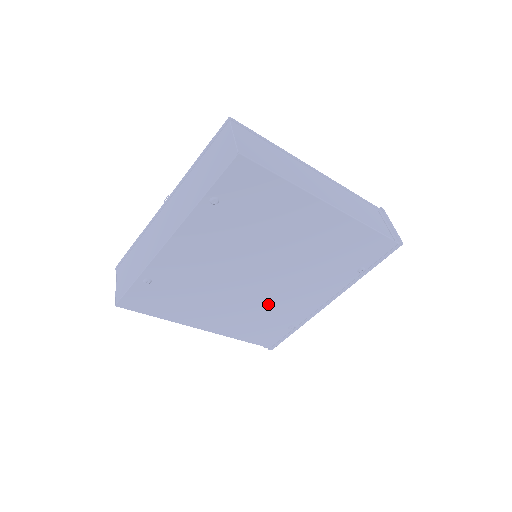
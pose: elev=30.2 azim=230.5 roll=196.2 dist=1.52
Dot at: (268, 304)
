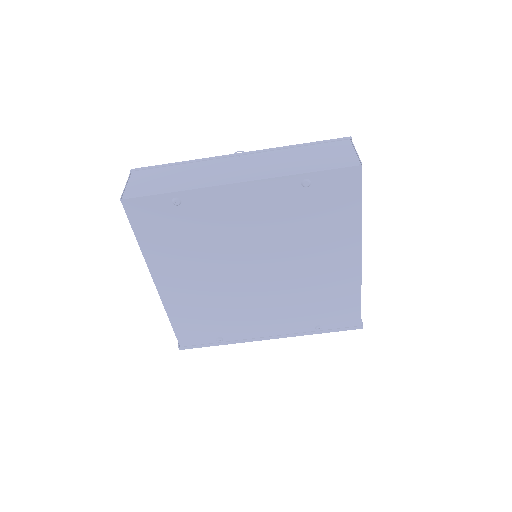
Dot at: (230, 303)
